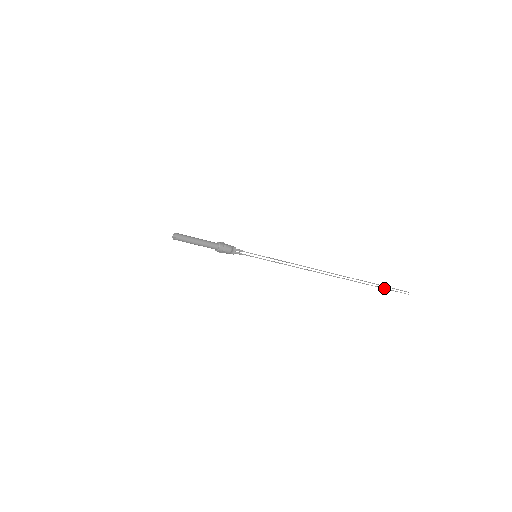
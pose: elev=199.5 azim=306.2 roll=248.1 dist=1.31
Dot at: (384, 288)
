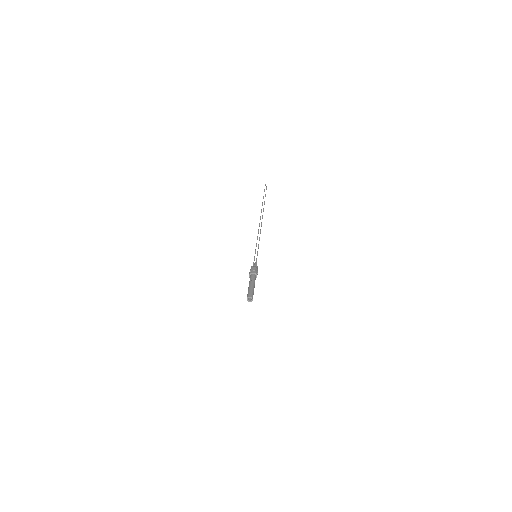
Dot at: occluded
